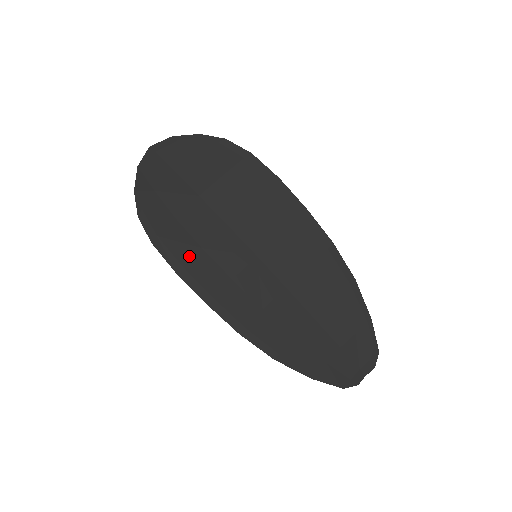
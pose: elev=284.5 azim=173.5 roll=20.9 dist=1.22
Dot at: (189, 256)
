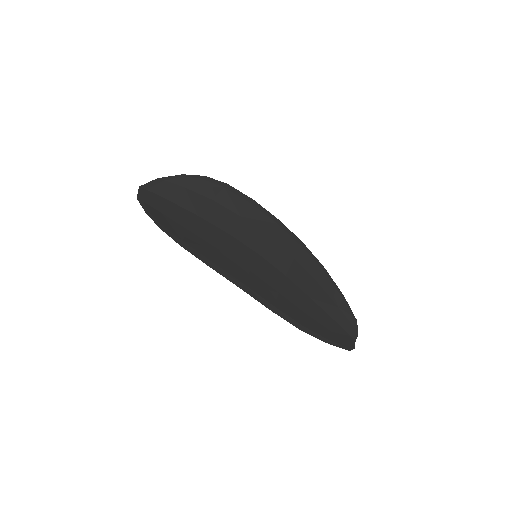
Dot at: (213, 255)
